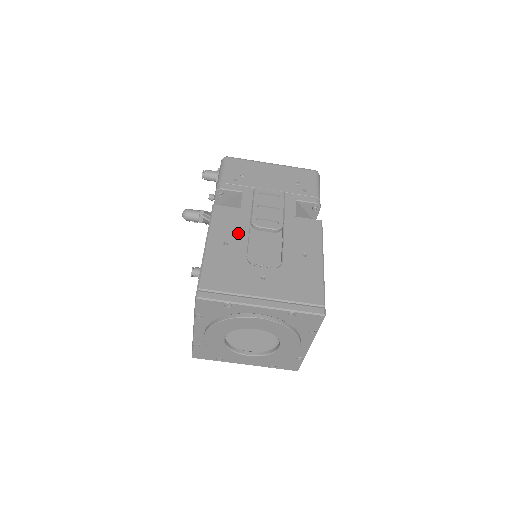
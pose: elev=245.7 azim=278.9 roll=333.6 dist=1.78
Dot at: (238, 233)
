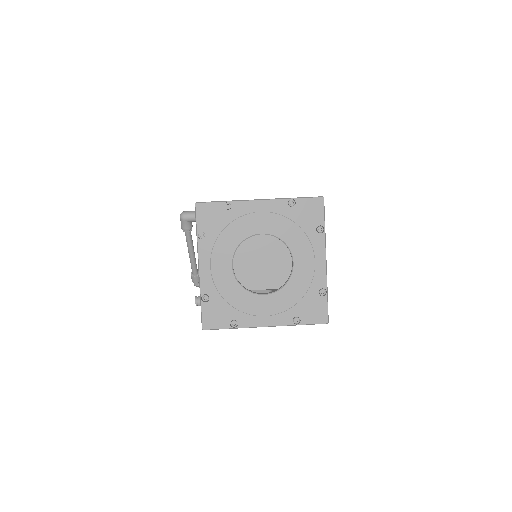
Dot at: occluded
